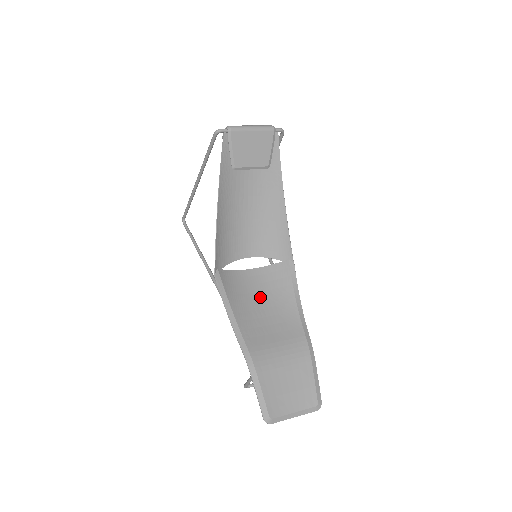
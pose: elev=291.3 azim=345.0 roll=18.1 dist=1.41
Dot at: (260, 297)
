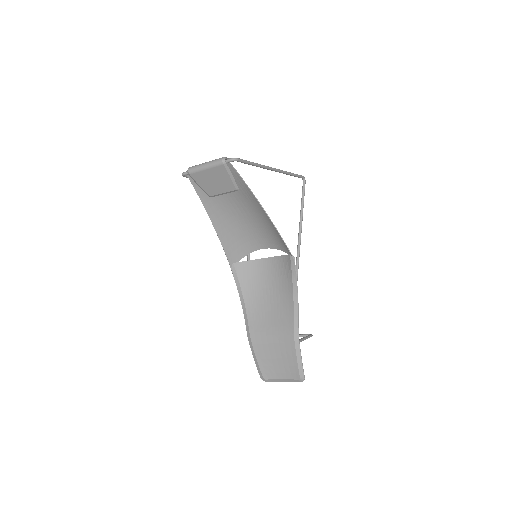
Dot at: (269, 285)
